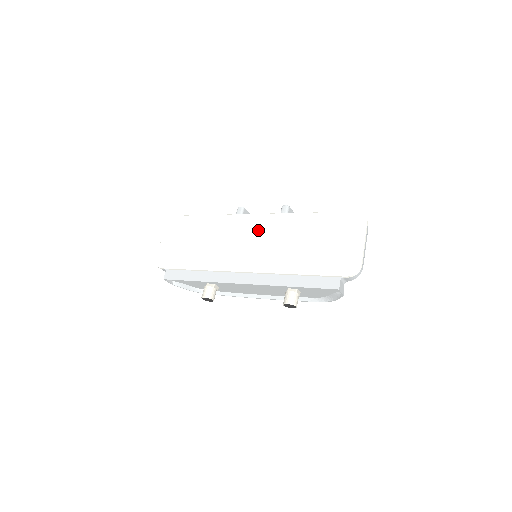
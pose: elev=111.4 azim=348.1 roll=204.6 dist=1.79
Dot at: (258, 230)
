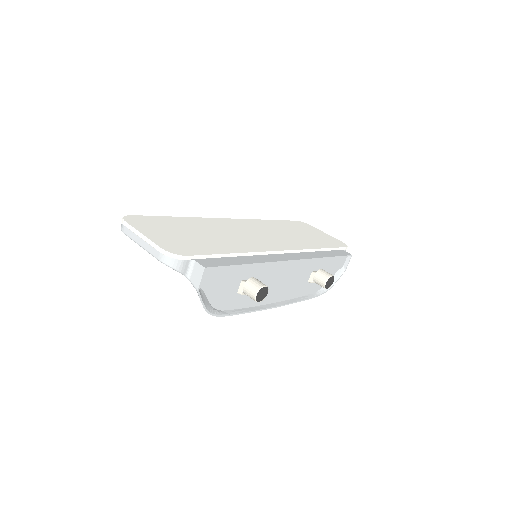
Dot at: (249, 227)
